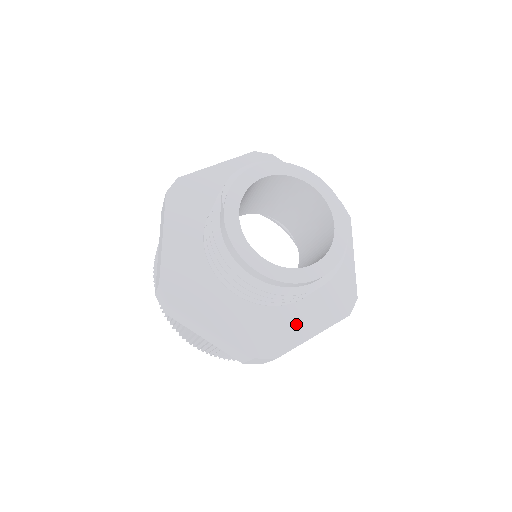
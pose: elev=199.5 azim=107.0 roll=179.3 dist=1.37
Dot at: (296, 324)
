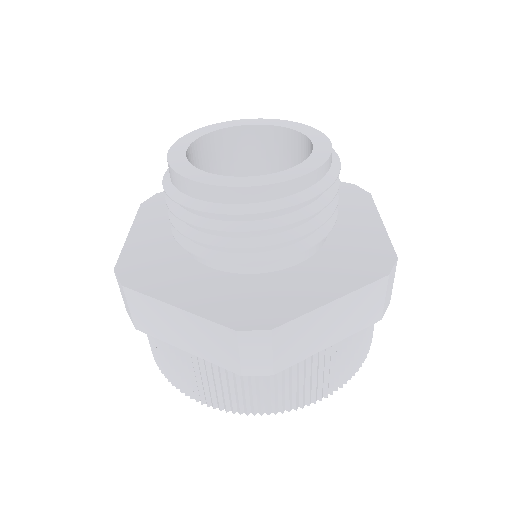
Dot at: (302, 290)
